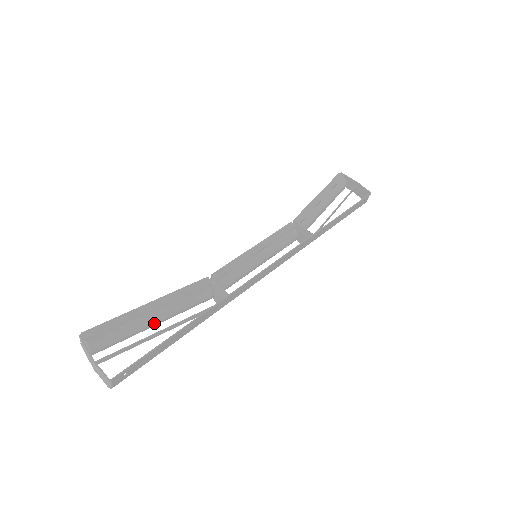
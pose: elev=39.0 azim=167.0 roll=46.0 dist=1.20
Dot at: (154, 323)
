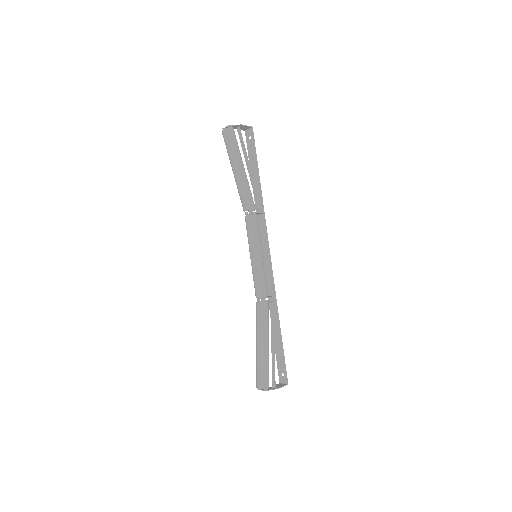
Dot at: (268, 346)
